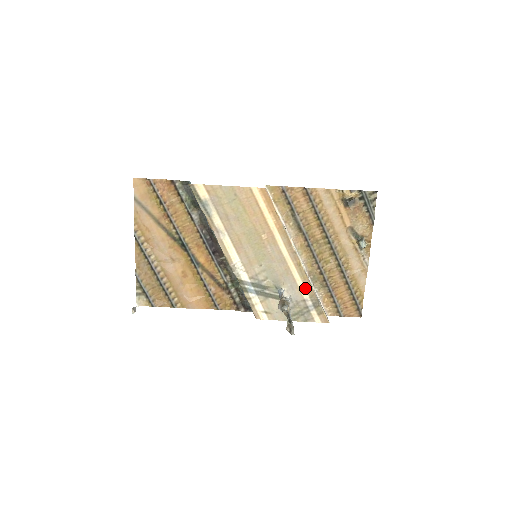
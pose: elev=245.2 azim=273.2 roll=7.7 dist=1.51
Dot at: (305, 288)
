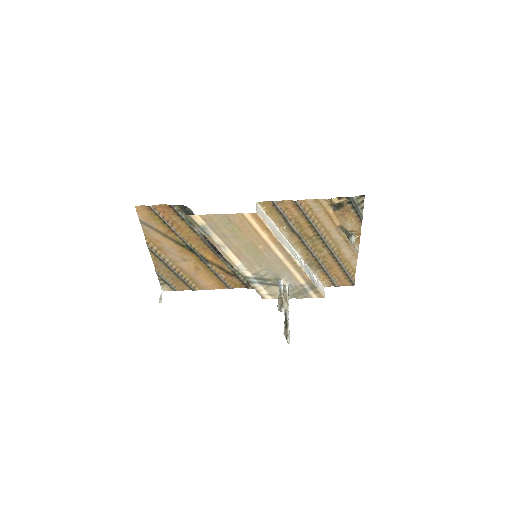
Dot at: (301, 278)
